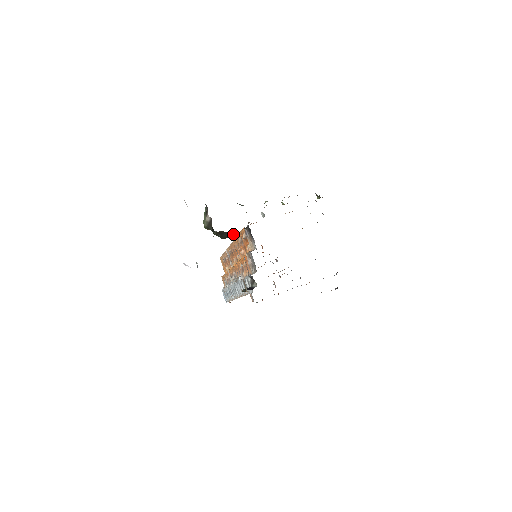
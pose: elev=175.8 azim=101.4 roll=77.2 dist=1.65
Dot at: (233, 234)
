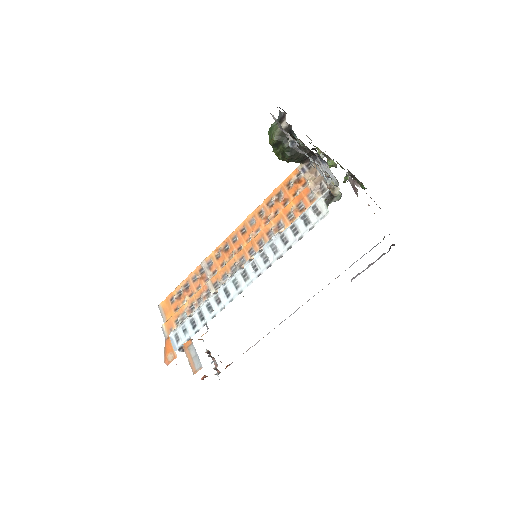
Dot at: occluded
